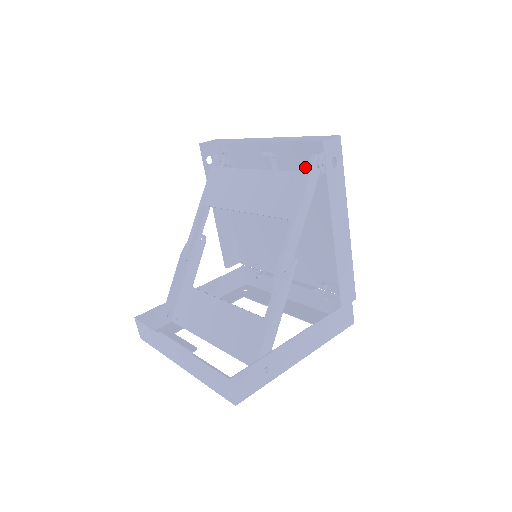
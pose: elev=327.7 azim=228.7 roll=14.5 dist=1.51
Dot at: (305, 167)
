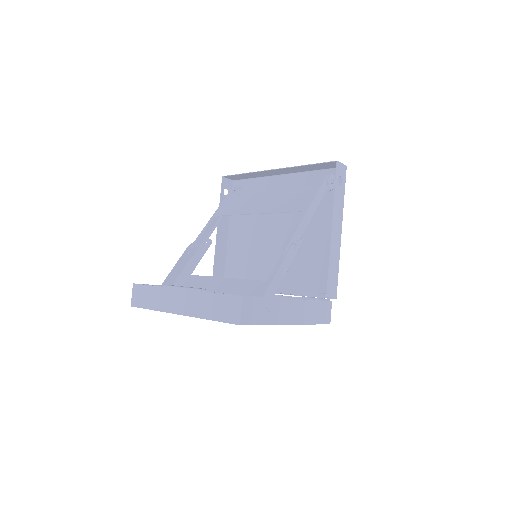
Dot at: occluded
